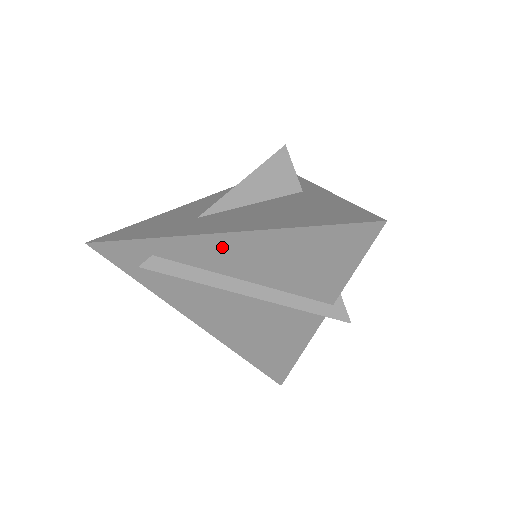
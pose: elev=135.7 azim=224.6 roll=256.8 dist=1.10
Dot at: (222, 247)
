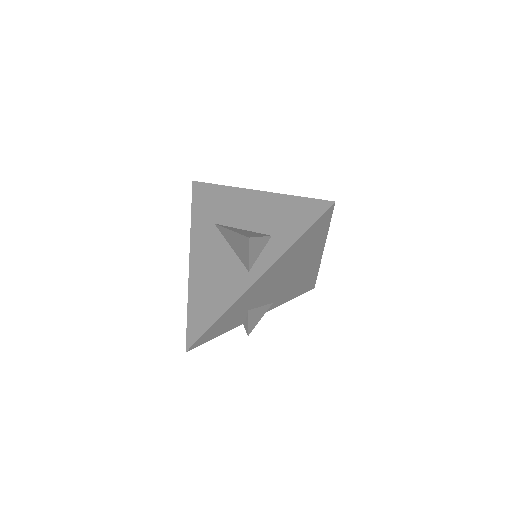
Dot at: occluded
